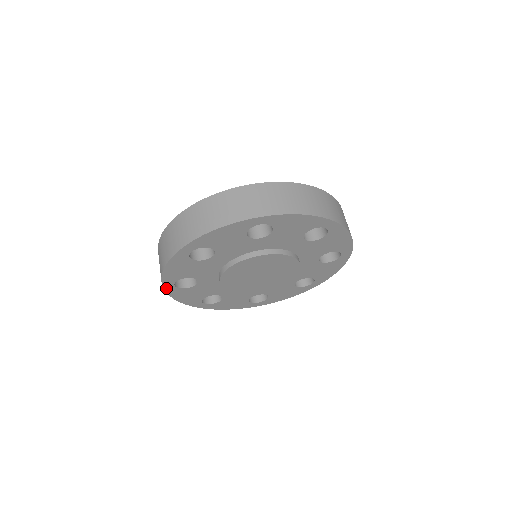
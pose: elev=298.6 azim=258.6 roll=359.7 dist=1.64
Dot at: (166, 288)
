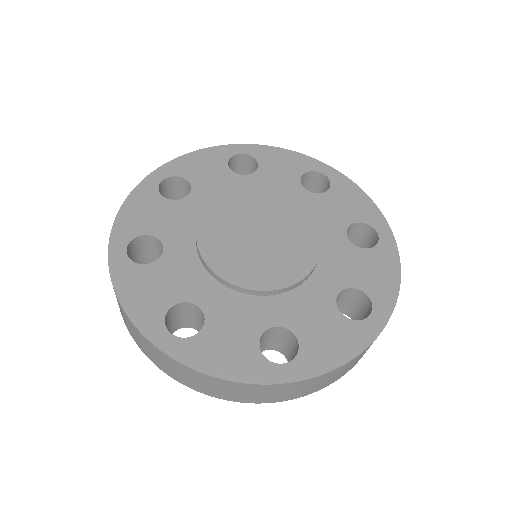
Dot at: (112, 257)
